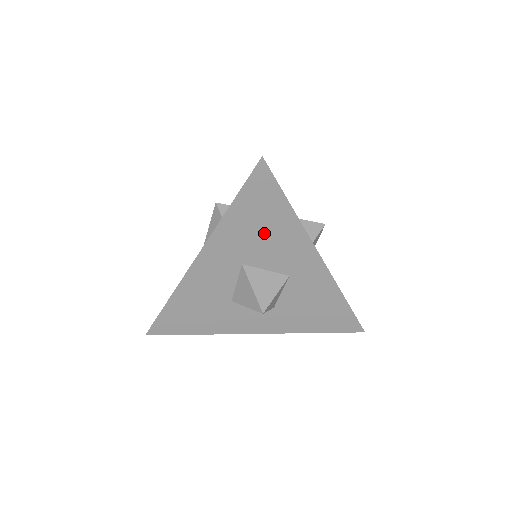
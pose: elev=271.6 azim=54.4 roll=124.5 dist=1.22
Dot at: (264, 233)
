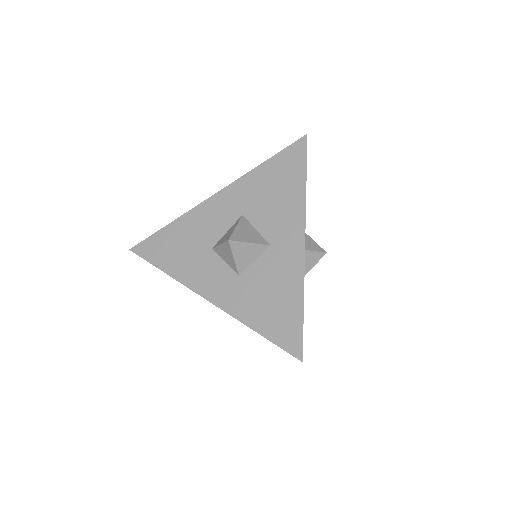
Dot at: (275, 194)
